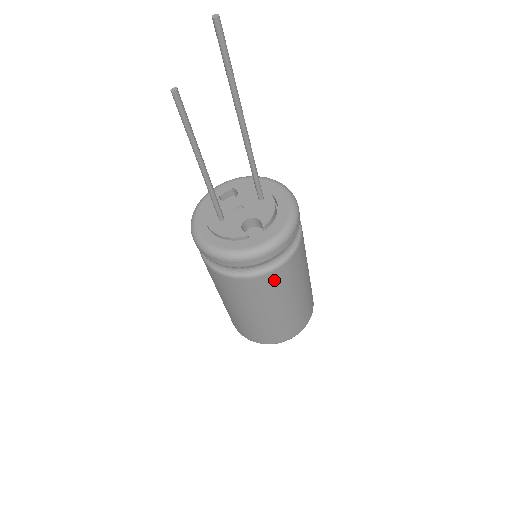
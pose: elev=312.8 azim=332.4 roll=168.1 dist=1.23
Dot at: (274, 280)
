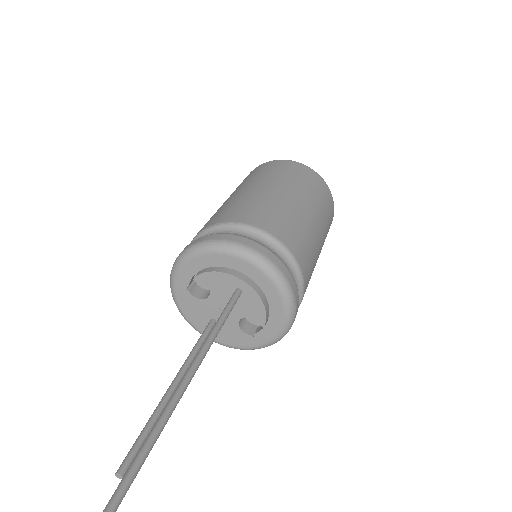
Dot at: occluded
